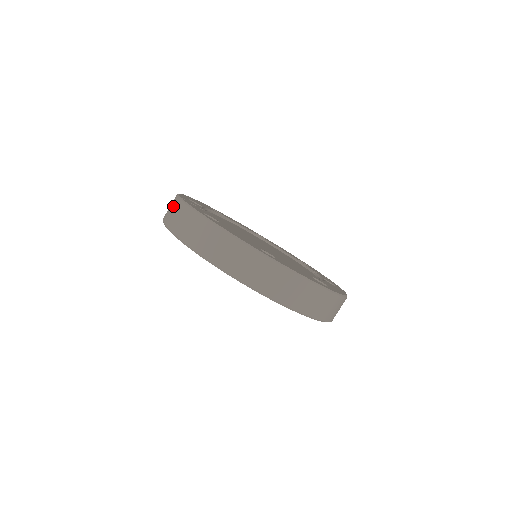
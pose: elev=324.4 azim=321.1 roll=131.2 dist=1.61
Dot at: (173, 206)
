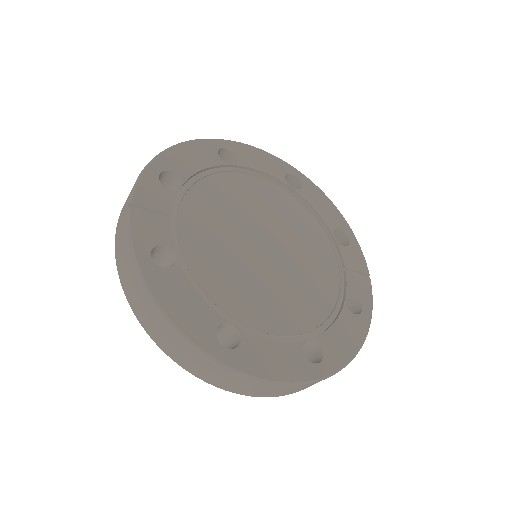
Dot at: (124, 210)
